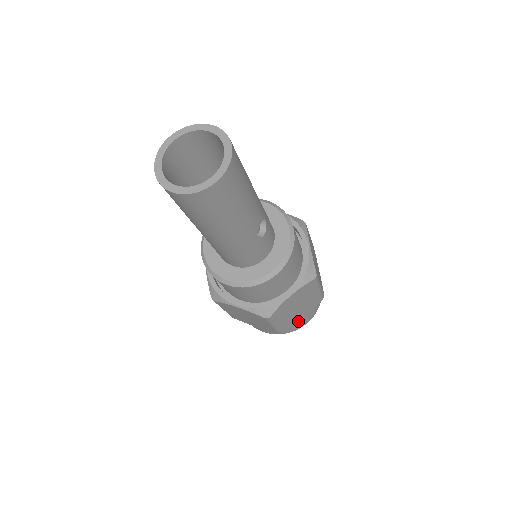
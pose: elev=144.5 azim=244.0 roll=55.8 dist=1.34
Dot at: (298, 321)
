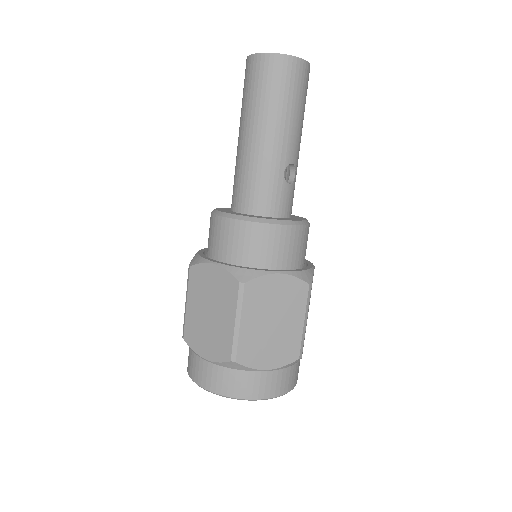
Dot at: (259, 365)
